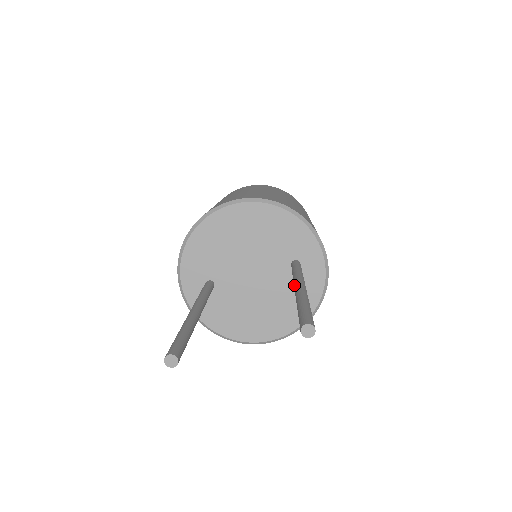
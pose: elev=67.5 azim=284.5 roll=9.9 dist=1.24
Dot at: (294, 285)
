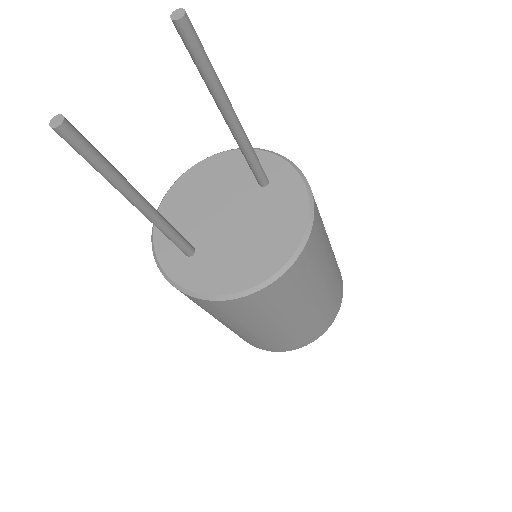
Dot at: (229, 128)
